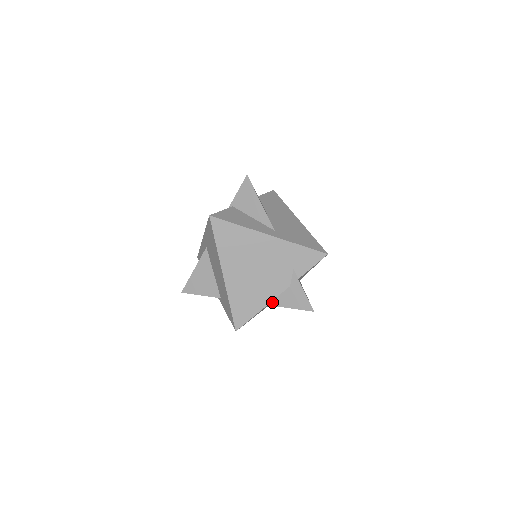
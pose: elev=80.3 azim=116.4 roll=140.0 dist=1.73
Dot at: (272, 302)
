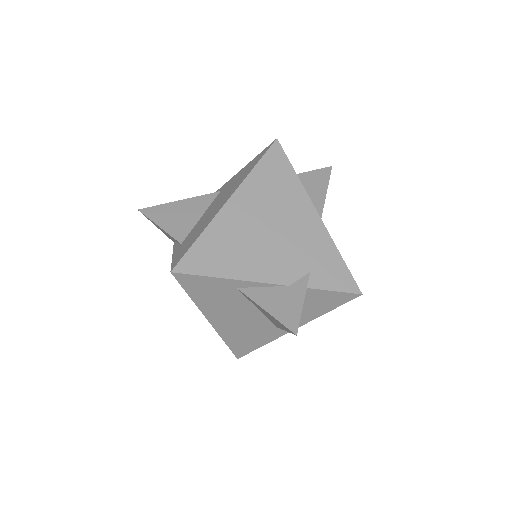
Dot at: (246, 288)
